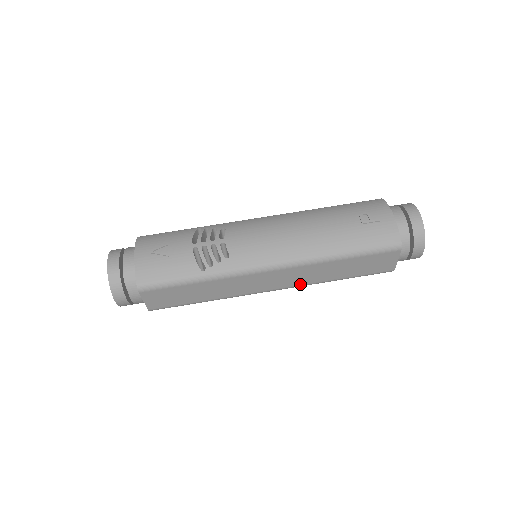
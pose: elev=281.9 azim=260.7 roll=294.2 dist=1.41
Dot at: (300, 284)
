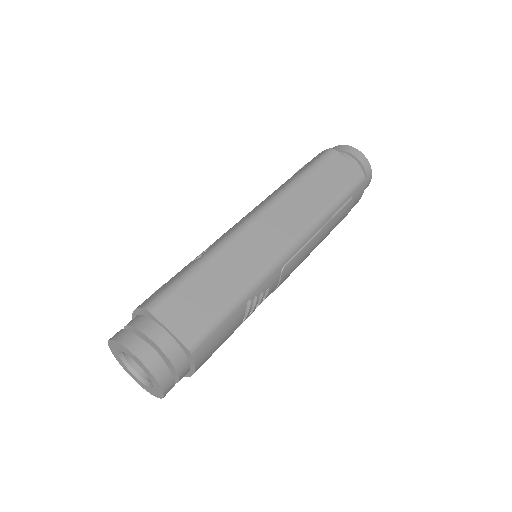
Dot at: (306, 224)
